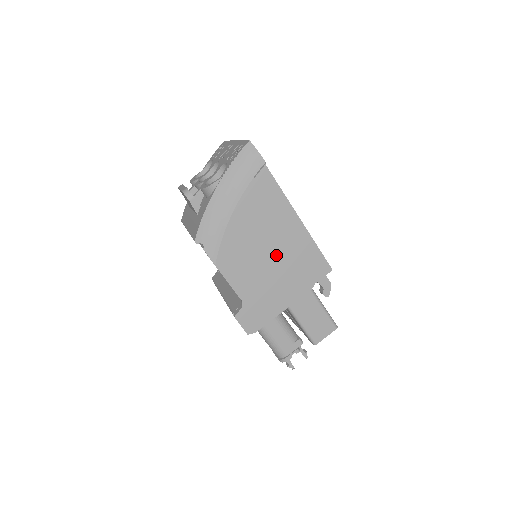
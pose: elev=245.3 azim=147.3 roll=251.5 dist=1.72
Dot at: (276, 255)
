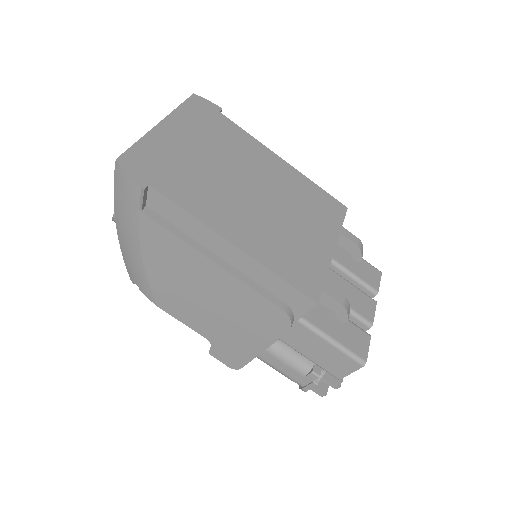
Dot at: (220, 294)
